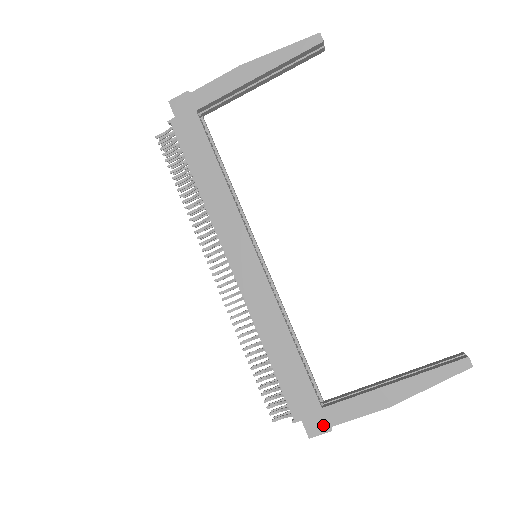
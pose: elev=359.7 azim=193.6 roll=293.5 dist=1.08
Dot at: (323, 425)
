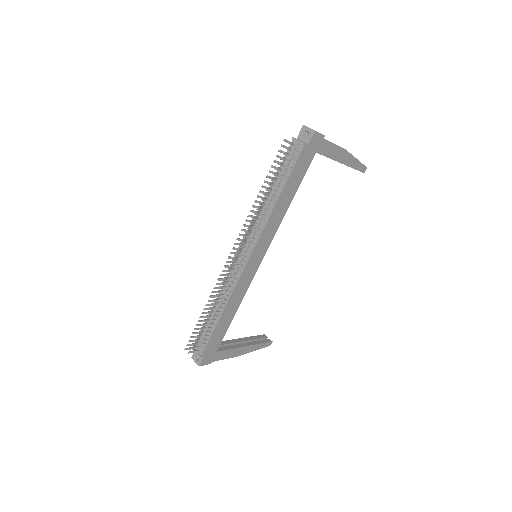
Dot at: (210, 360)
